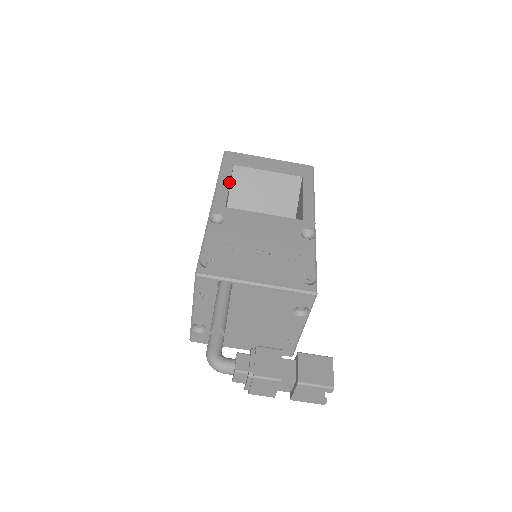
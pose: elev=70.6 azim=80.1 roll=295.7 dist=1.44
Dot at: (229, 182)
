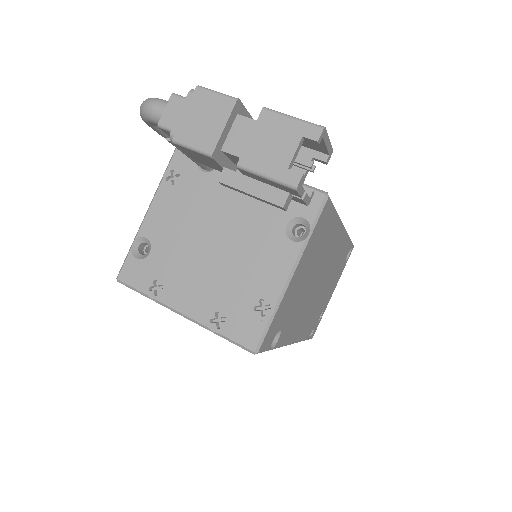
Dot at: occluded
